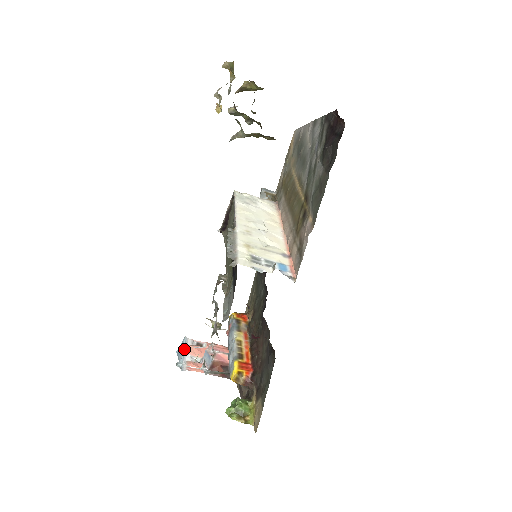
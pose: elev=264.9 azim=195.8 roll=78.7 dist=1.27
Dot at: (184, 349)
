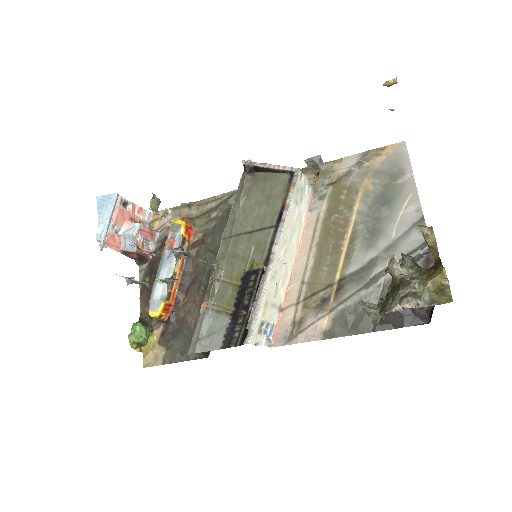
Dot at: (111, 216)
